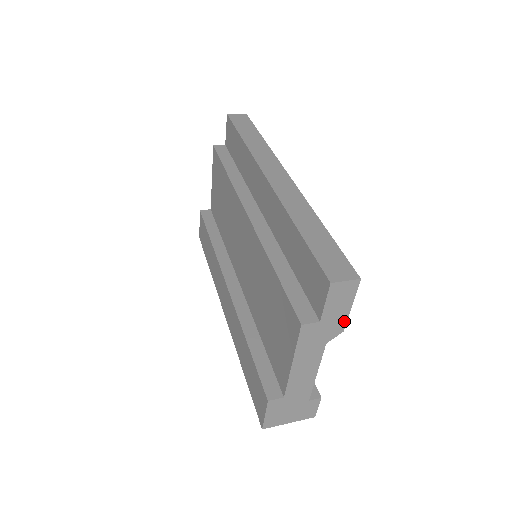
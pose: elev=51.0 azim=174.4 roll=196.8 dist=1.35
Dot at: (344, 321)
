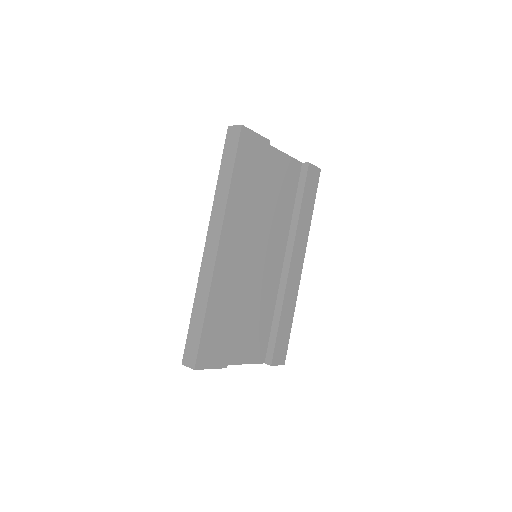
Dot at: (219, 368)
